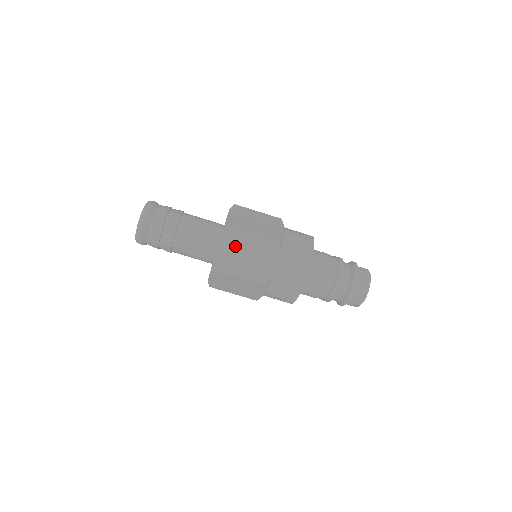
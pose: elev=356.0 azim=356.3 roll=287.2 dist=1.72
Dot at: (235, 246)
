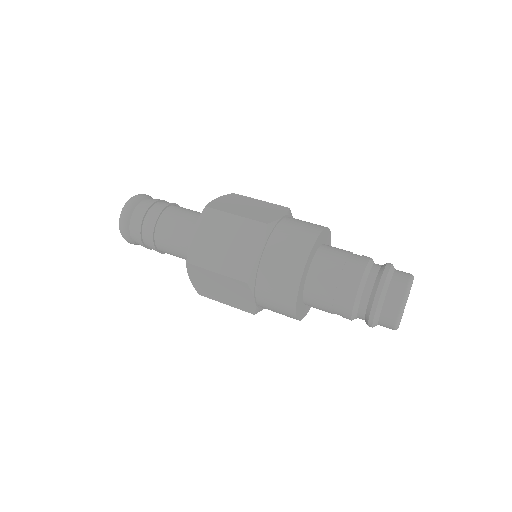
Dot at: (212, 232)
